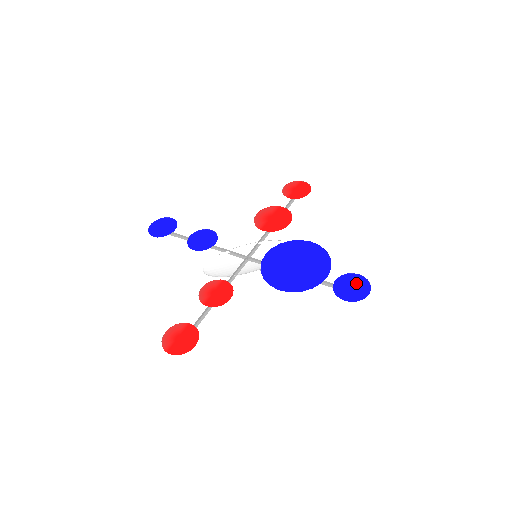
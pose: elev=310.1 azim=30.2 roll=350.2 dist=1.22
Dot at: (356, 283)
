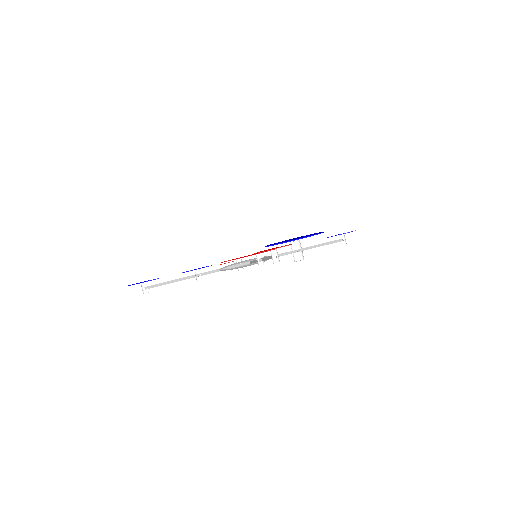
Dot at: occluded
